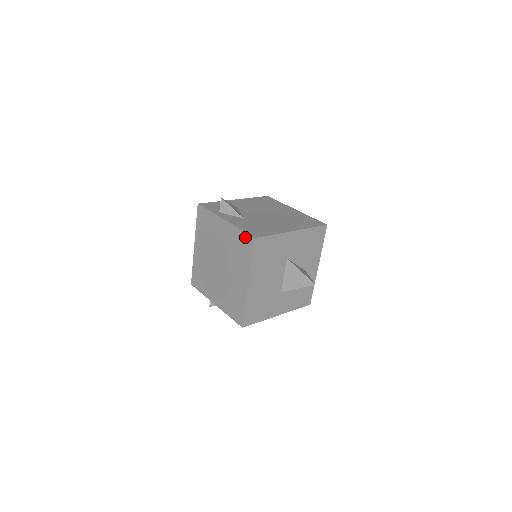
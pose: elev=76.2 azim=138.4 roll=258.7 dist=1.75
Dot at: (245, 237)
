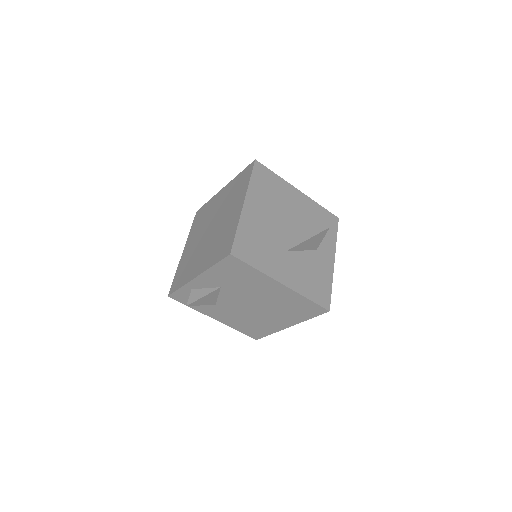
Dot at: (244, 172)
